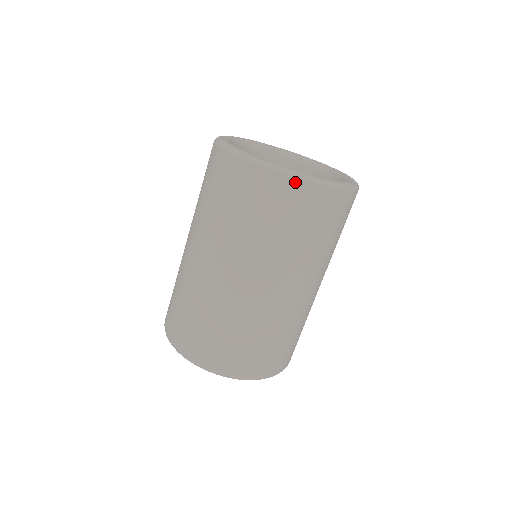
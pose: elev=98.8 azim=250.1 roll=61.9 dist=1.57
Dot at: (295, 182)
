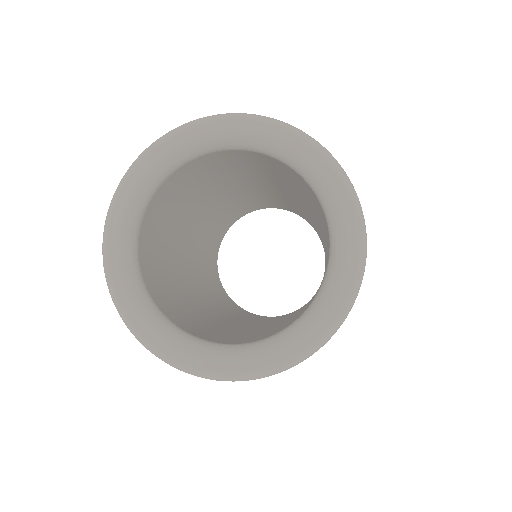
Dot at: (325, 343)
